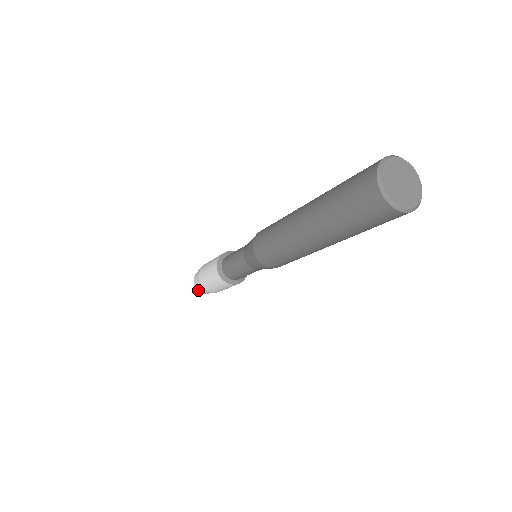
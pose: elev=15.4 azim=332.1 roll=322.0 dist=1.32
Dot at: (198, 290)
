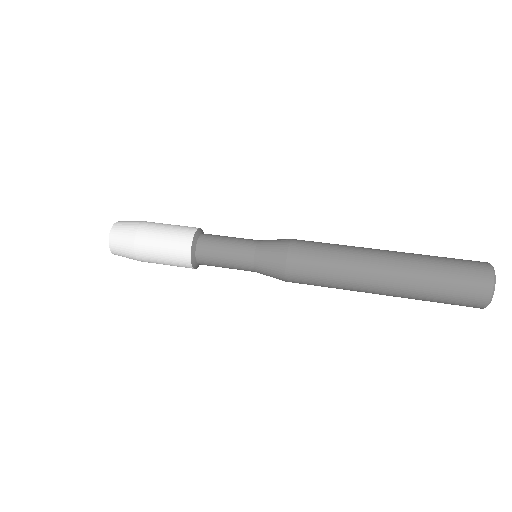
Dot at: (114, 254)
